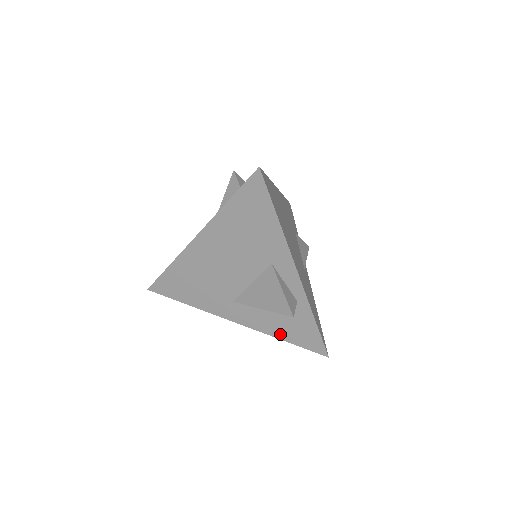
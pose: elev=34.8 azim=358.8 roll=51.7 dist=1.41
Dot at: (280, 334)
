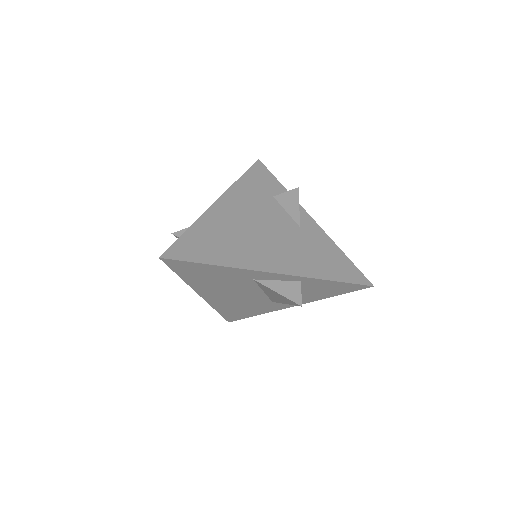
Dot at: (325, 296)
